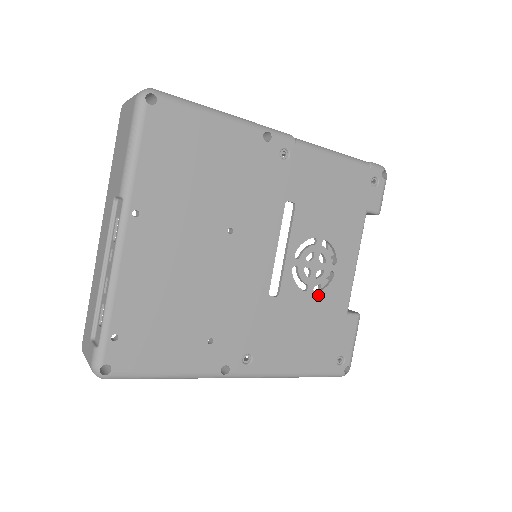
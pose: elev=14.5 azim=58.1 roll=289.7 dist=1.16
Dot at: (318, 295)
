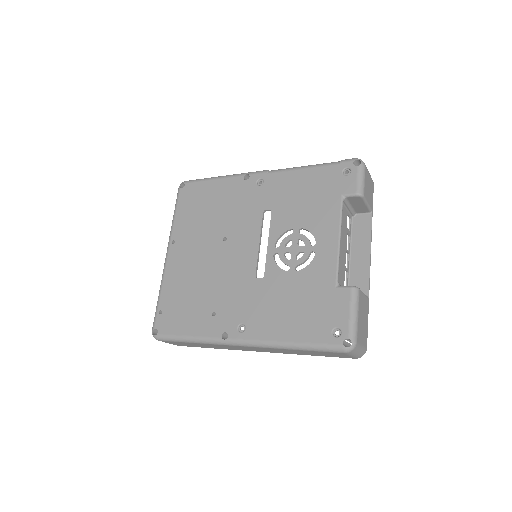
Dot at: (301, 273)
